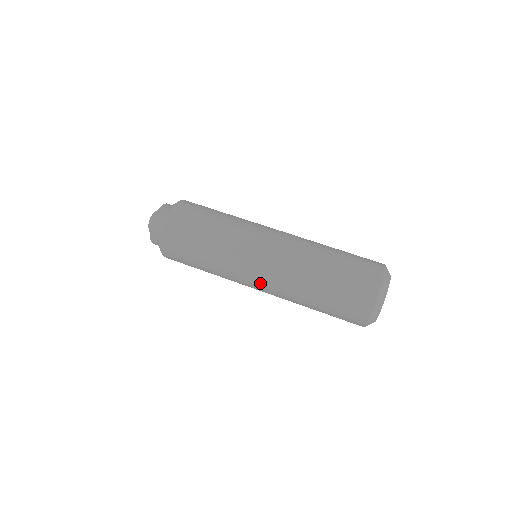
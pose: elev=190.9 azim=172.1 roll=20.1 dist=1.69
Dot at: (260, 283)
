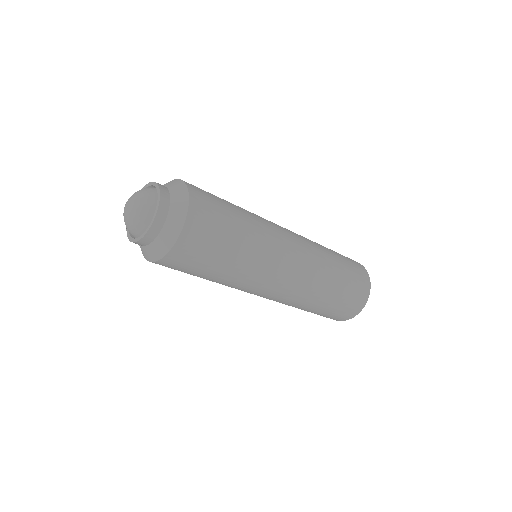
Dot at: (290, 276)
